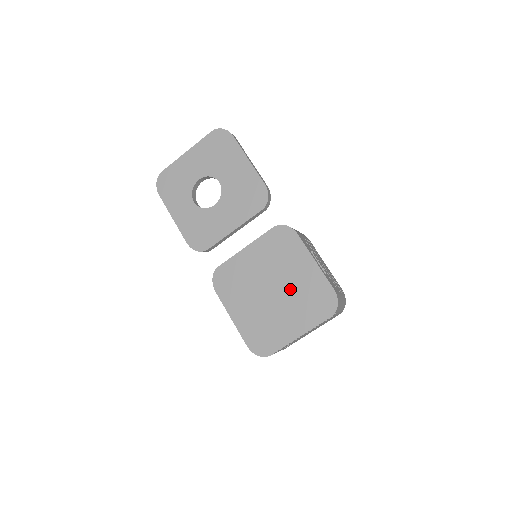
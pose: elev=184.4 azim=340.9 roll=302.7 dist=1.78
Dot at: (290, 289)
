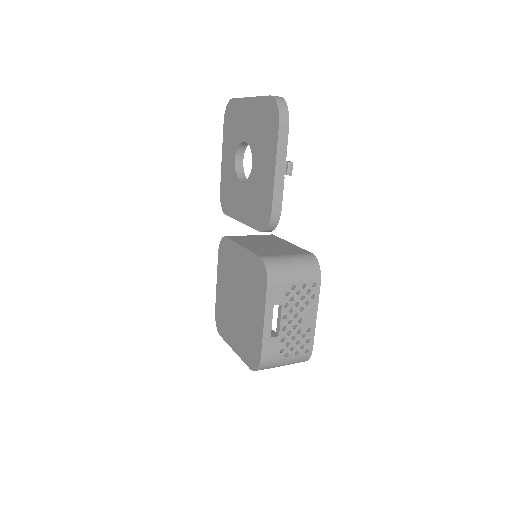
Dot at: (244, 316)
